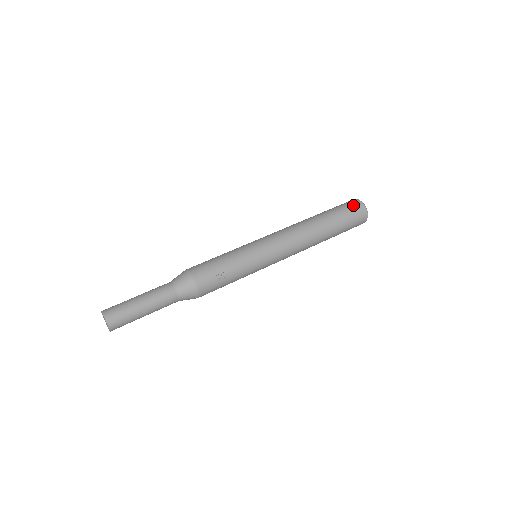
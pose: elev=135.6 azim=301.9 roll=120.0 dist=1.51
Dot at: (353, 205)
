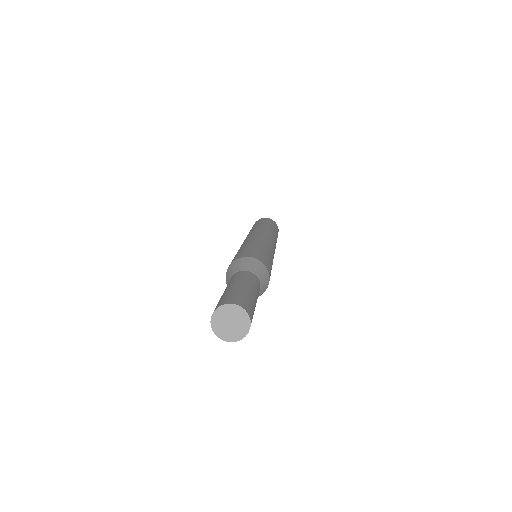
Dot at: (276, 225)
